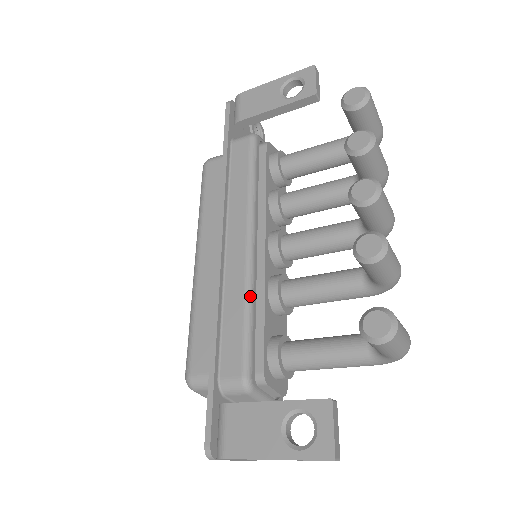
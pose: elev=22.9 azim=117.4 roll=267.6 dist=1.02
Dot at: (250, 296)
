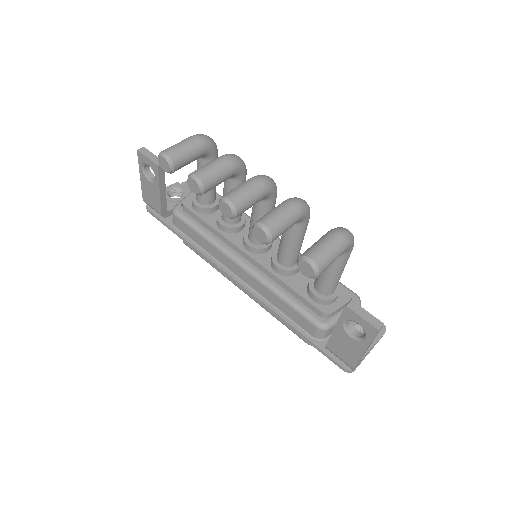
Dot at: (273, 289)
